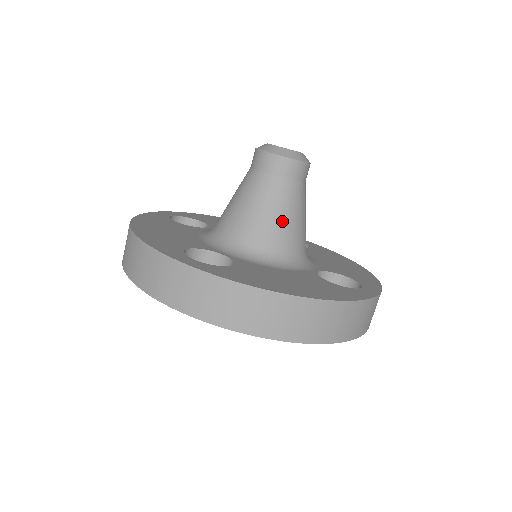
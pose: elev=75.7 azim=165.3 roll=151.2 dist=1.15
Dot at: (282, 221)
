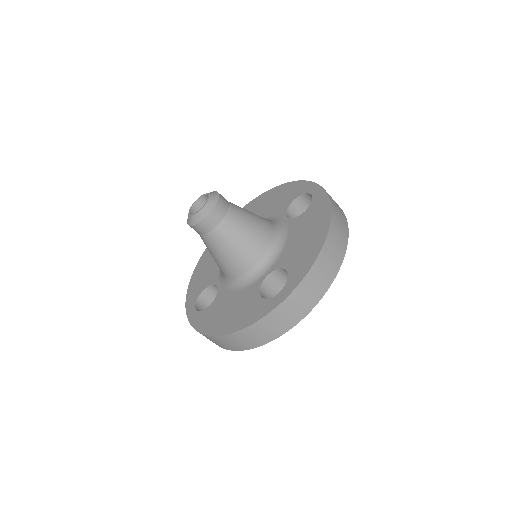
Dot at: (254, 227)
